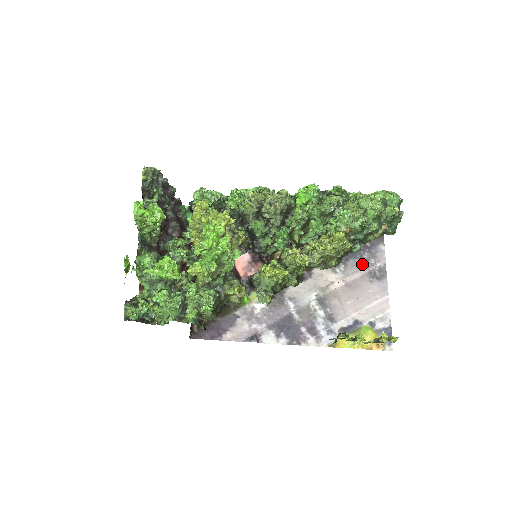
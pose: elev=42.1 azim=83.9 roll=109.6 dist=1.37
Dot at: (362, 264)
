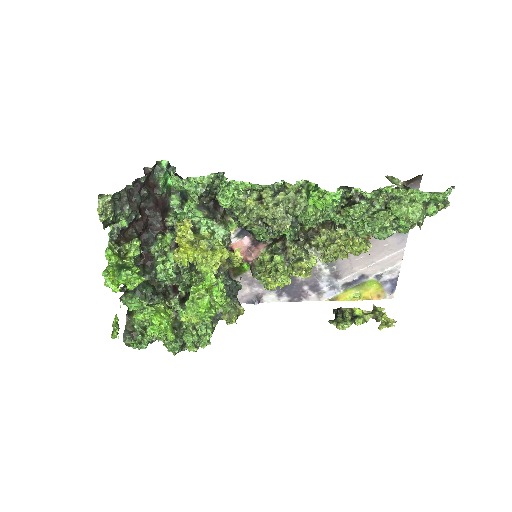
Dot at: occluded
